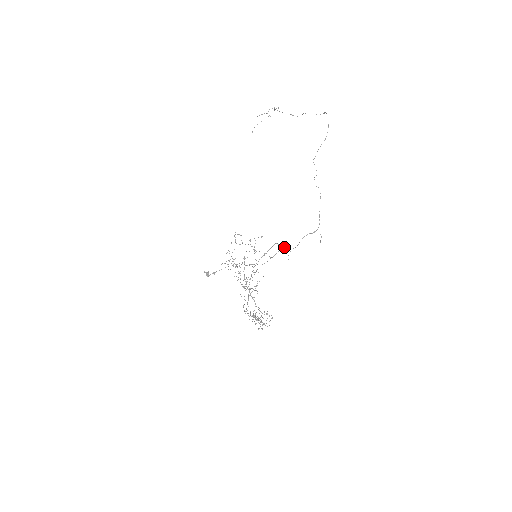
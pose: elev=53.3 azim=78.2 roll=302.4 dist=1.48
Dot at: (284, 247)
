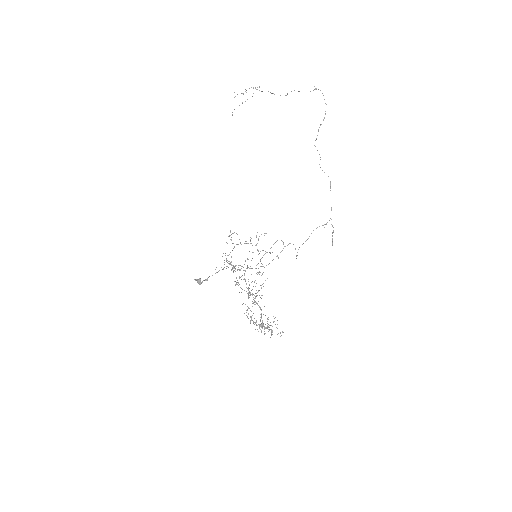
Dot at: occluded
